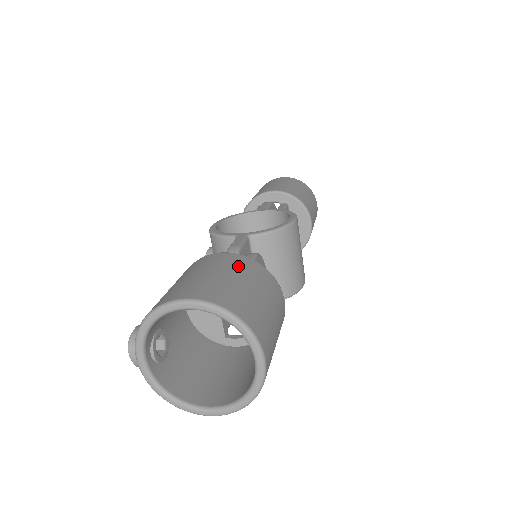
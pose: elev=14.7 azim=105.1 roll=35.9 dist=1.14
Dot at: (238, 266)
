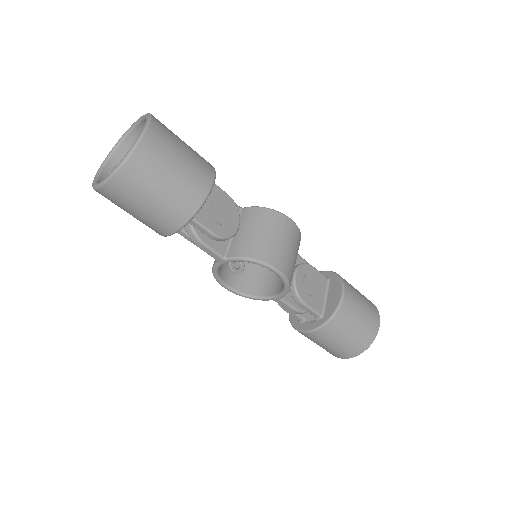
Dot at: occluded
